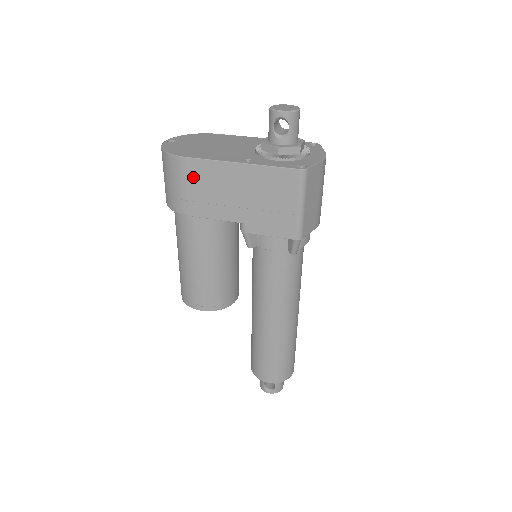
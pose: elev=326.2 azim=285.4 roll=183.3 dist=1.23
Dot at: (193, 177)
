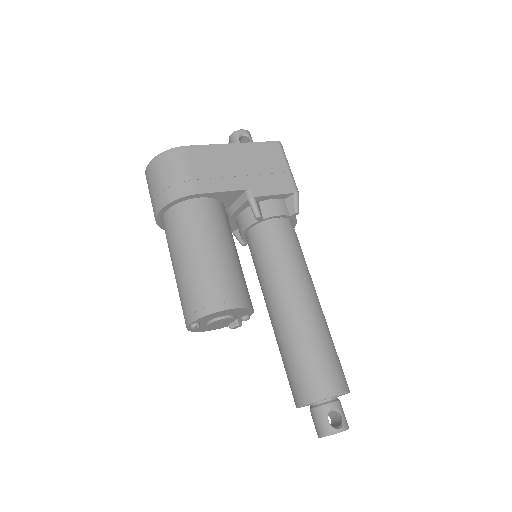
Dot at: (195, 160)
